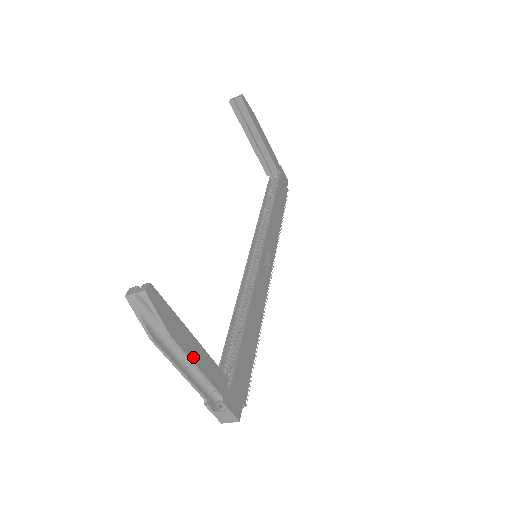
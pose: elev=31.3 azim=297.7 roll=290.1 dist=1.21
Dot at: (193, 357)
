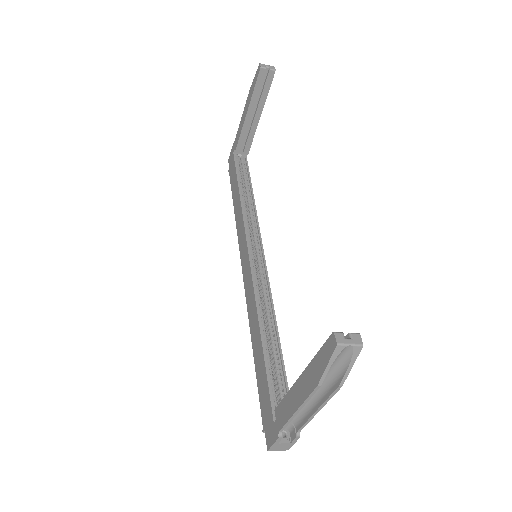
Dot at: (323, 401)
